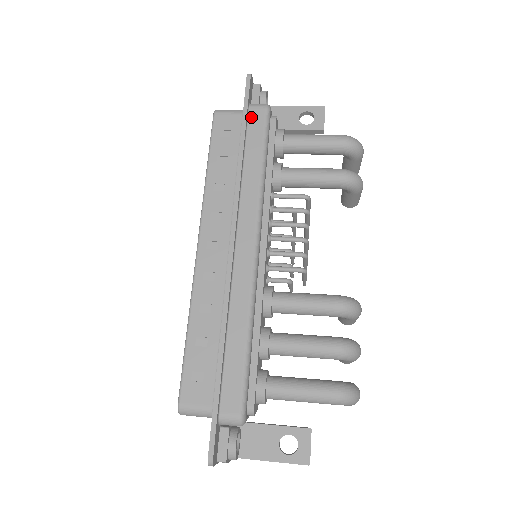
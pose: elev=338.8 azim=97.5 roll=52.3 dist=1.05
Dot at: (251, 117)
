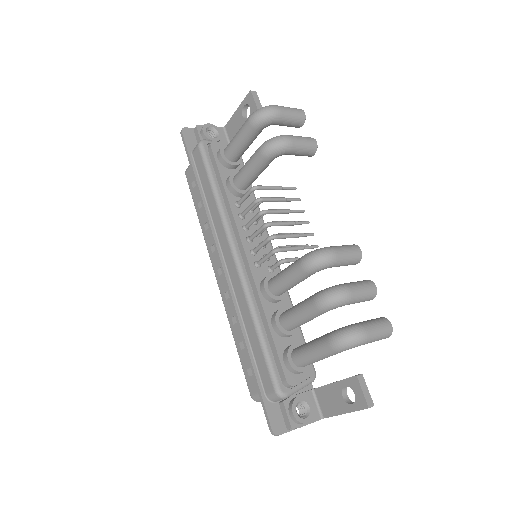
Dot at: (196, 161)
